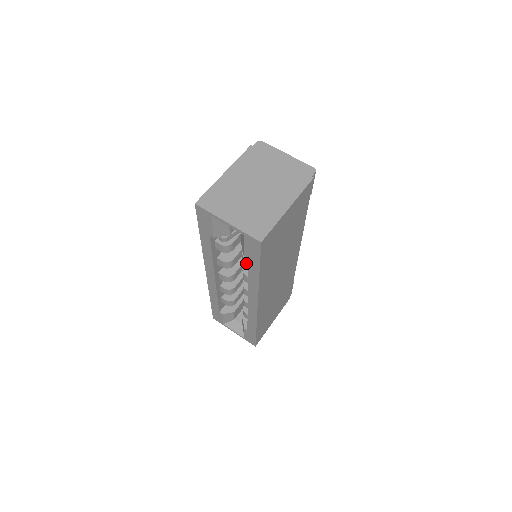
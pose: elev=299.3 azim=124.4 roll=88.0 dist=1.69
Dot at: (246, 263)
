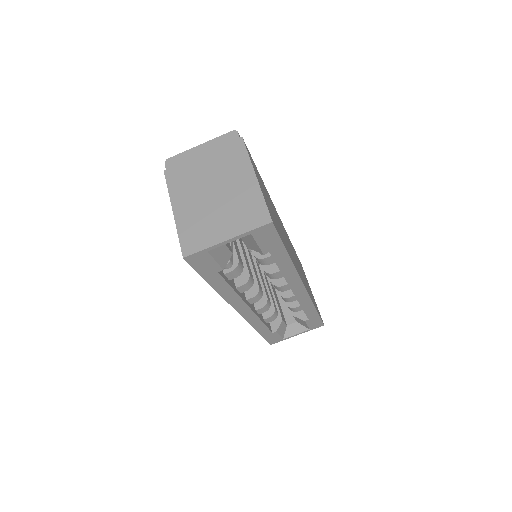
Dot at: (267, 261)
